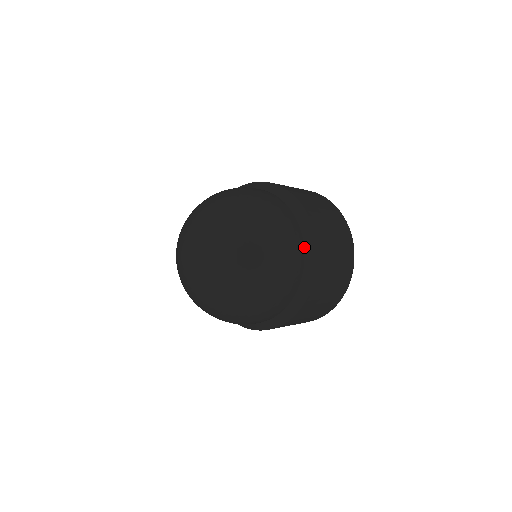
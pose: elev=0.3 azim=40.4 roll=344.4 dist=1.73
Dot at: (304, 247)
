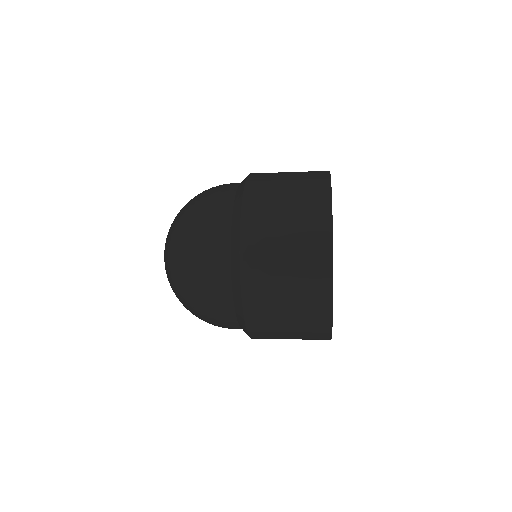
Dot at: (234, 307)
